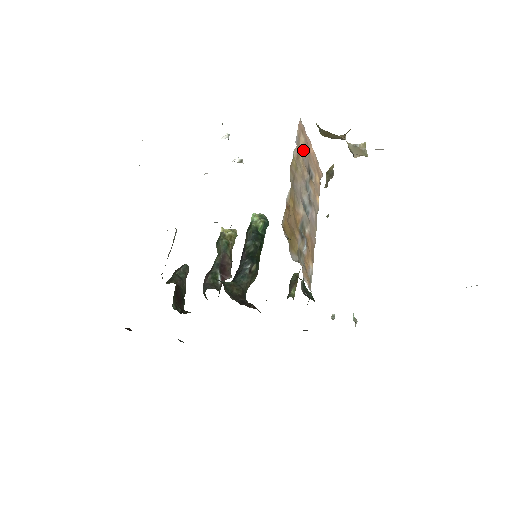
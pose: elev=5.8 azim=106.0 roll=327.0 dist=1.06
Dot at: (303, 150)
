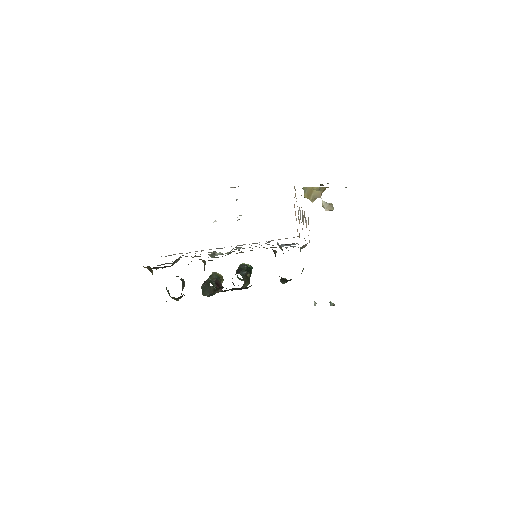
Dot at: occluded
